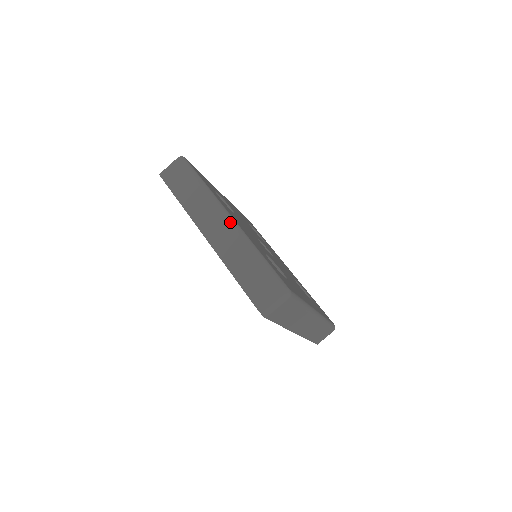
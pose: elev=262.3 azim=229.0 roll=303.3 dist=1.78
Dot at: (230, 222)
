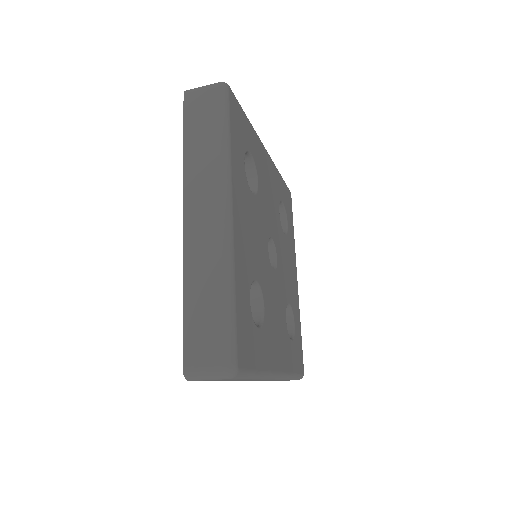
Dot at: occluded
